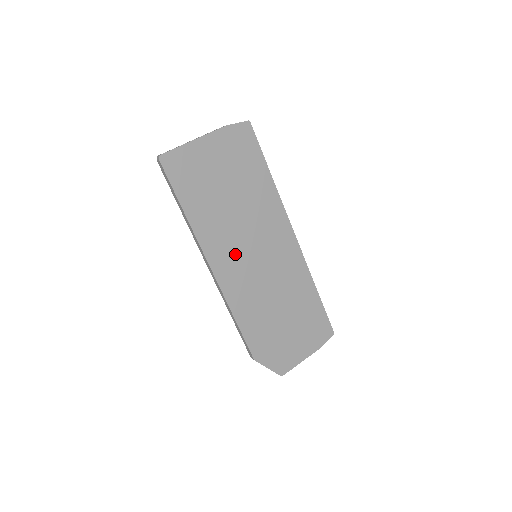
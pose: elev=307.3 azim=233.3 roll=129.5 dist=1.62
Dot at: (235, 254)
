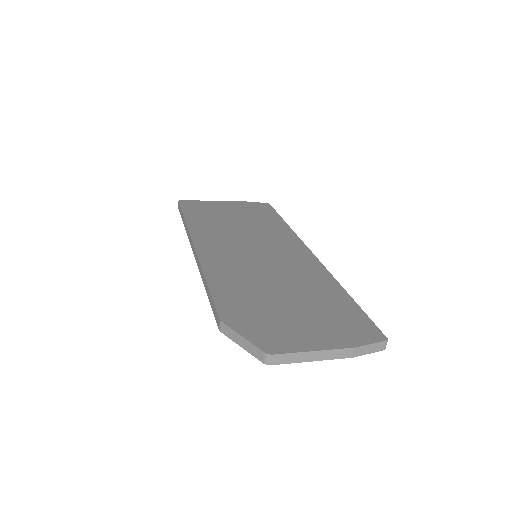
Dot at: (228, 245)
